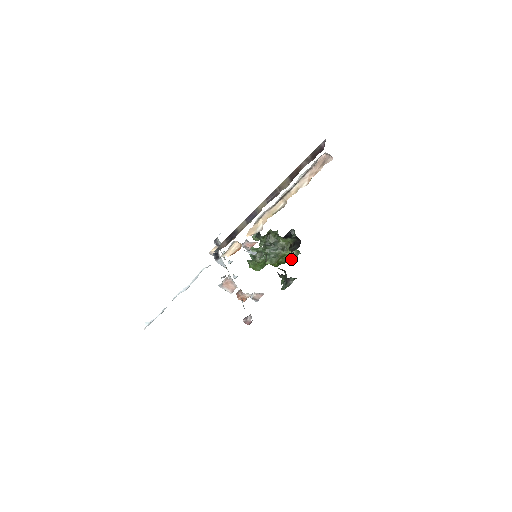
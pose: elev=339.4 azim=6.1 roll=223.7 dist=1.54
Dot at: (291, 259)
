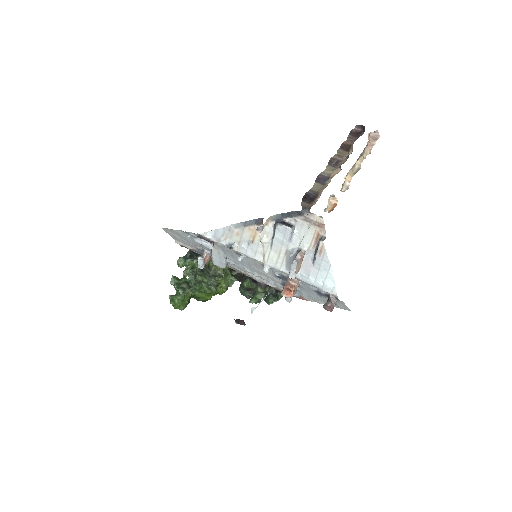
Dot at: (227, 288)
